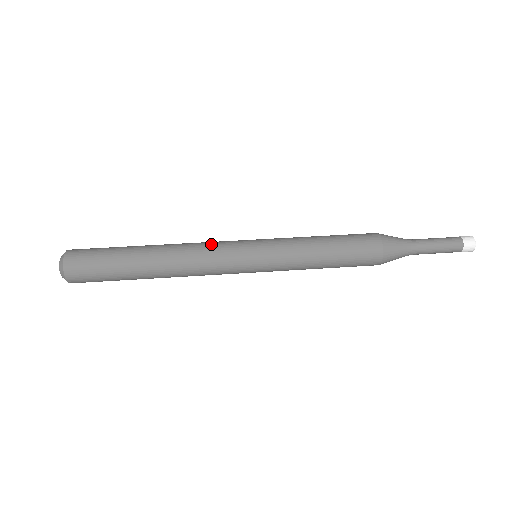
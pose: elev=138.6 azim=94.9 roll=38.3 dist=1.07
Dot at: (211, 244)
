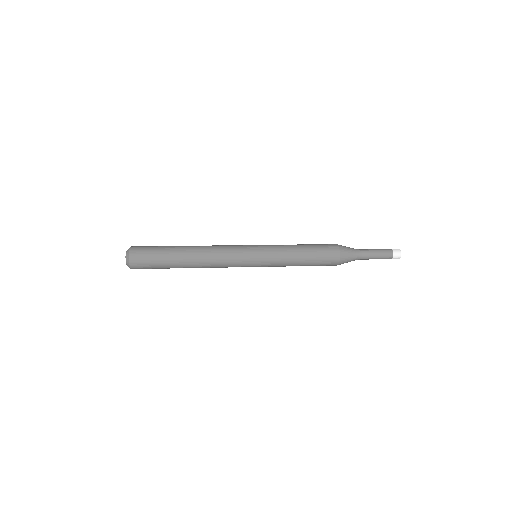
Dot at: (227, 248)
